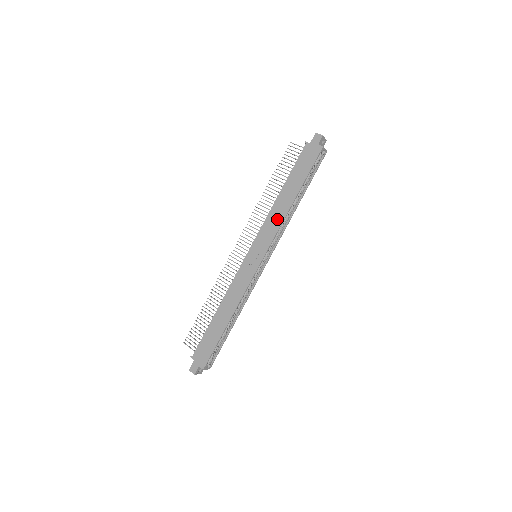
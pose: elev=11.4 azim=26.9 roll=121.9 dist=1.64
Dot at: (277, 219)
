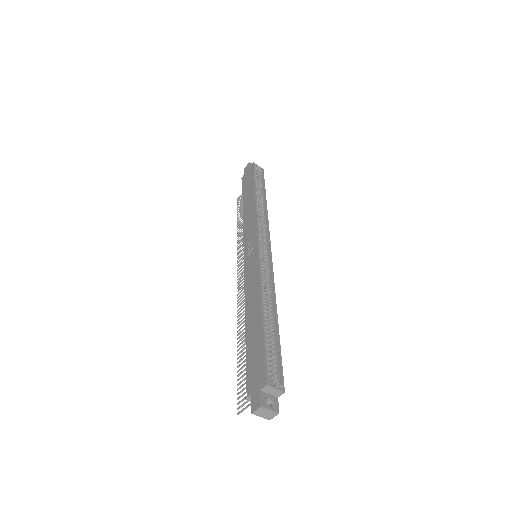
Dot at: (251, 216)
